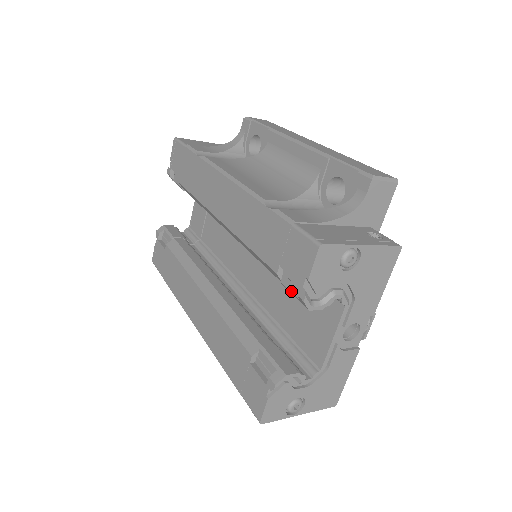
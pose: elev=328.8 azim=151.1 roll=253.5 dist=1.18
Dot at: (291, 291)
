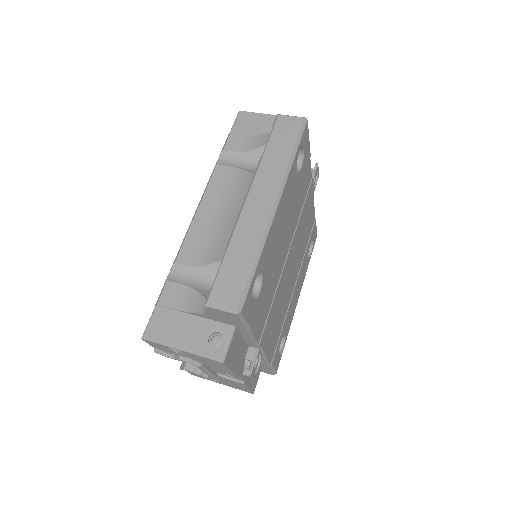
Dot at: occluded
